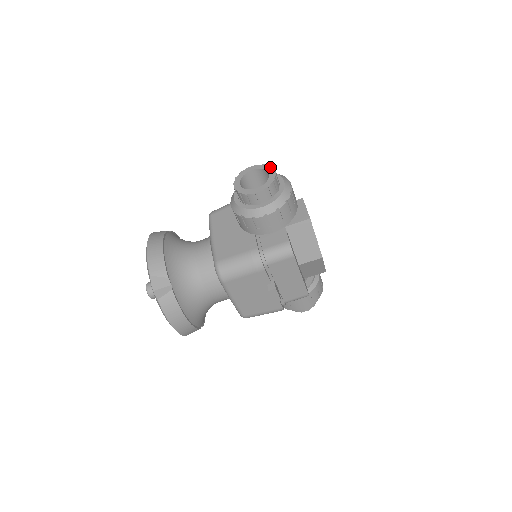
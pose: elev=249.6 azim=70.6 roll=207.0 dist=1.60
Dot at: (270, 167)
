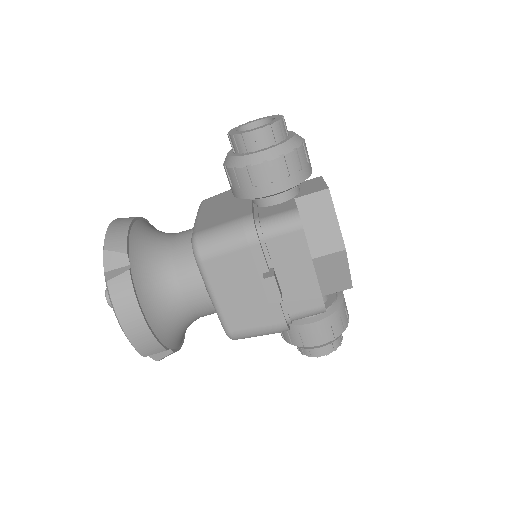
Dot at: (277, 115)
